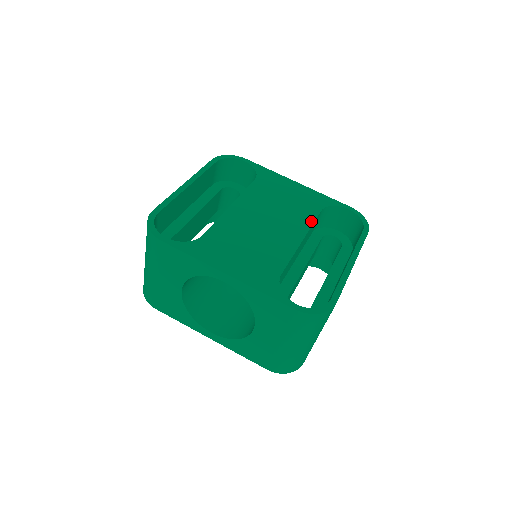
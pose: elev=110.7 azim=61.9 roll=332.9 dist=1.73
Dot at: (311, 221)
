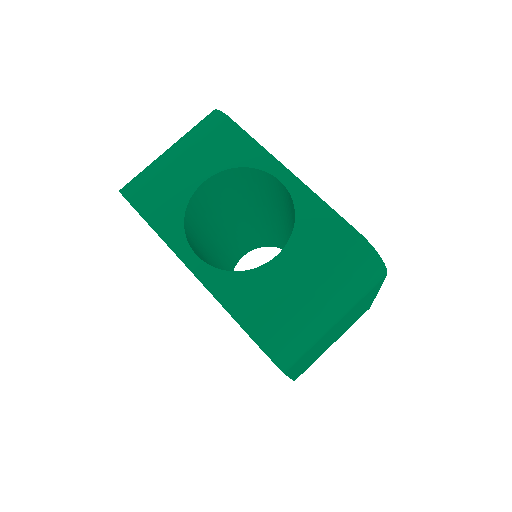
Dot at: occluded
